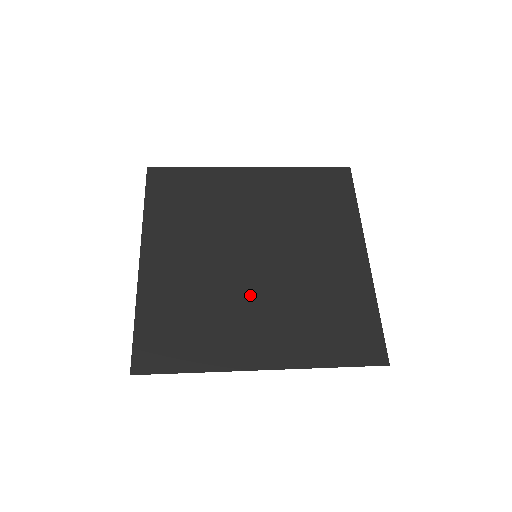
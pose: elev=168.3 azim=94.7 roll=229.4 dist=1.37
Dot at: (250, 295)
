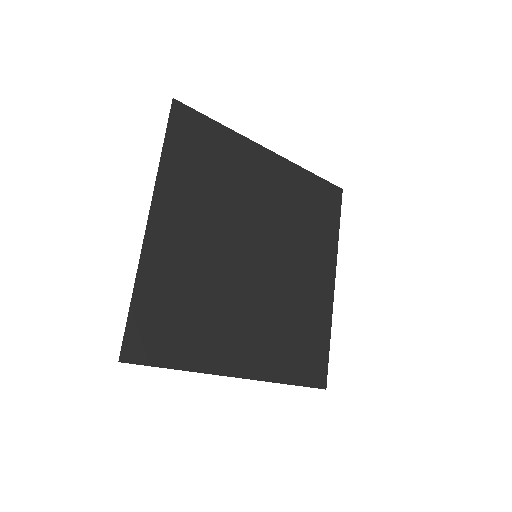
Dot at: (244, 297)
